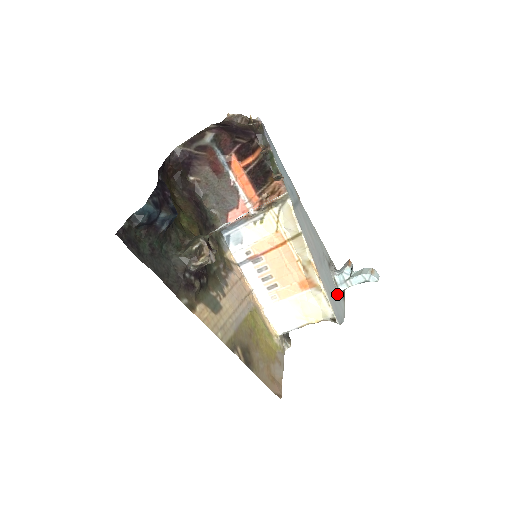
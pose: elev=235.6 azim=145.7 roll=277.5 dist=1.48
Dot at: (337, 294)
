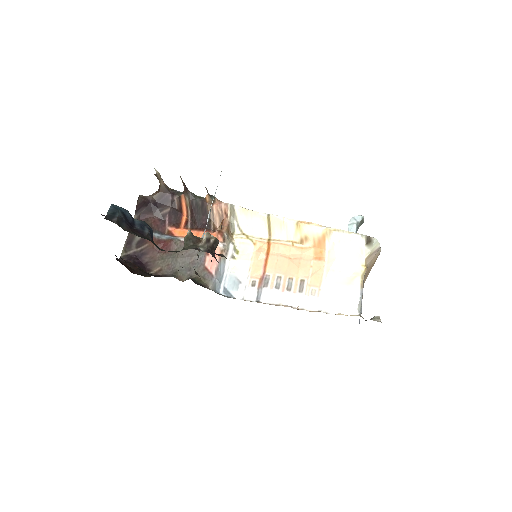
Dot at: occluded
